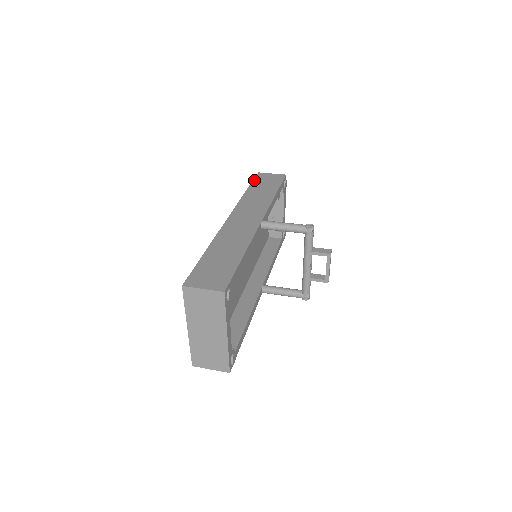
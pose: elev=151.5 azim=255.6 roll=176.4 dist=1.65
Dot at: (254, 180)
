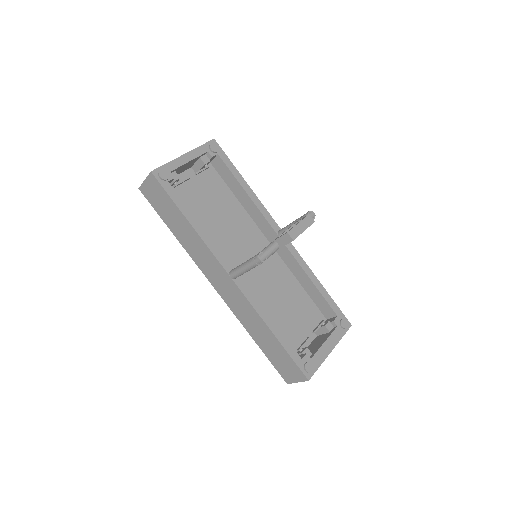
Dot at: occluded
